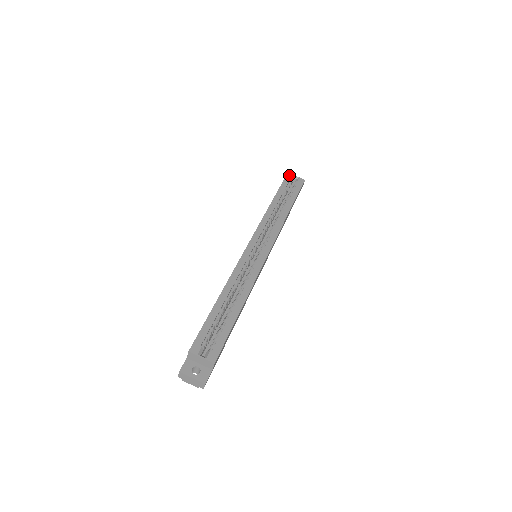
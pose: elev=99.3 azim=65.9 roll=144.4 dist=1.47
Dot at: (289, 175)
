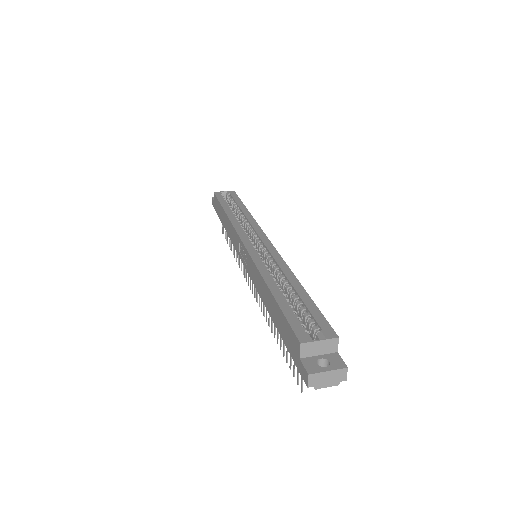
Dot at: (217, 193)
